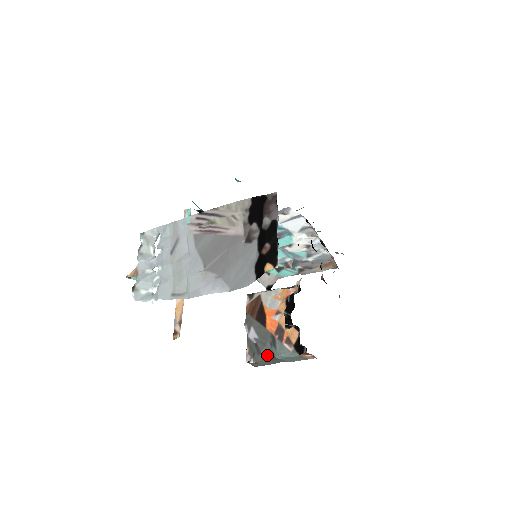
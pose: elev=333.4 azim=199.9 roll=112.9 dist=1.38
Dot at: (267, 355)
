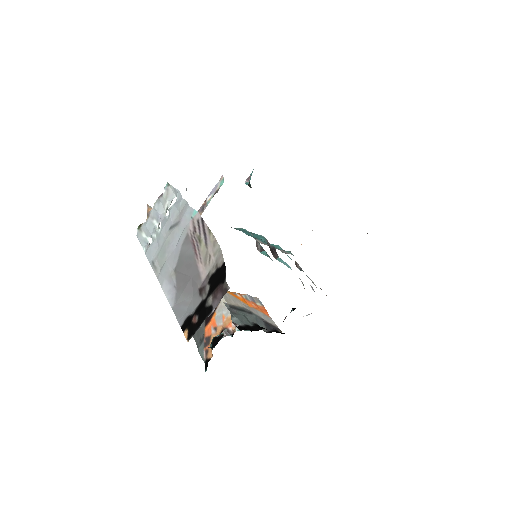
Dot at: (196, 341)
